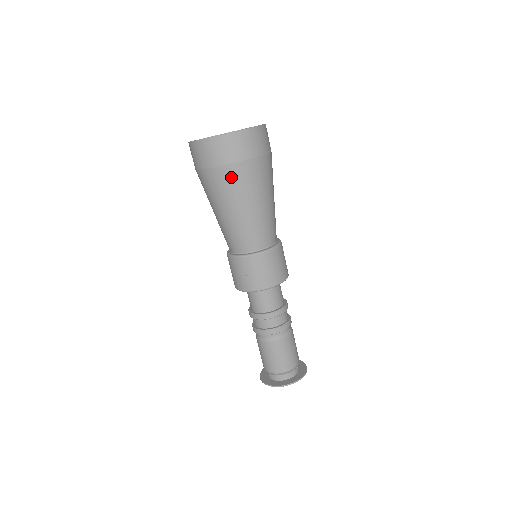
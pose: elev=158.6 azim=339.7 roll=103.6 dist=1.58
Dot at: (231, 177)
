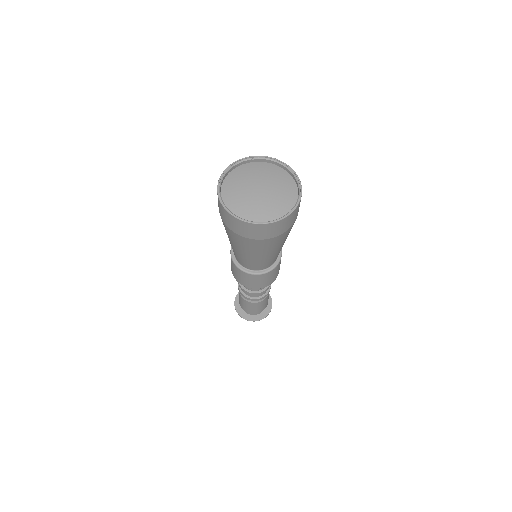
Dot at: (224, 225)
